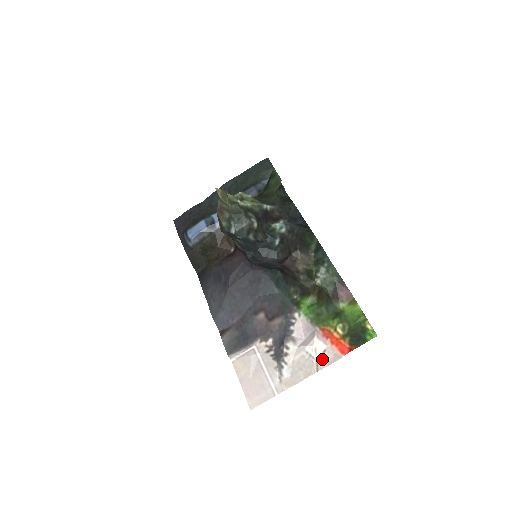
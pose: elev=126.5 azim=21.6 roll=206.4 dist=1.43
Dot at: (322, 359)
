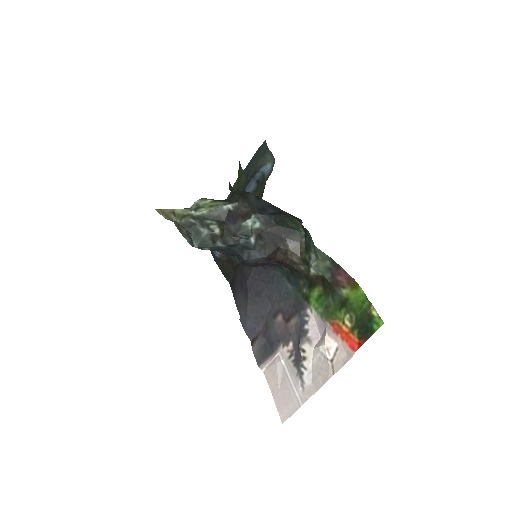
Dot at: (336, 359)
